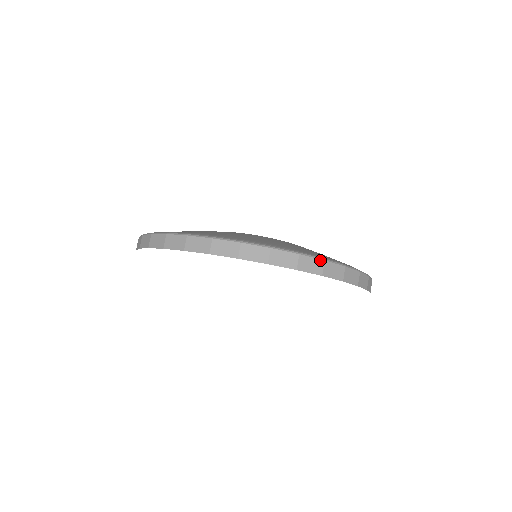
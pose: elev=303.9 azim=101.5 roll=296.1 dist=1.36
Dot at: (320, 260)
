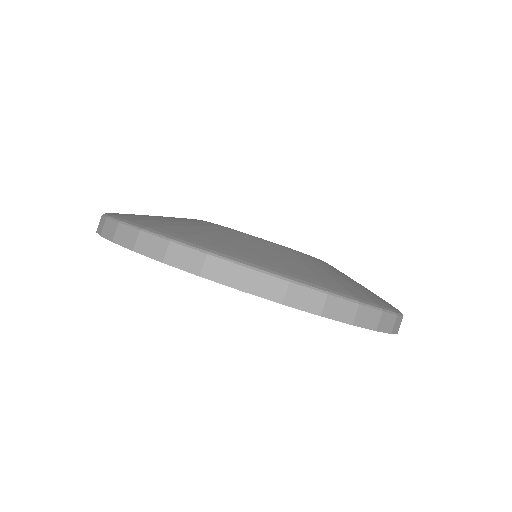
Dot at: (240, 266)
